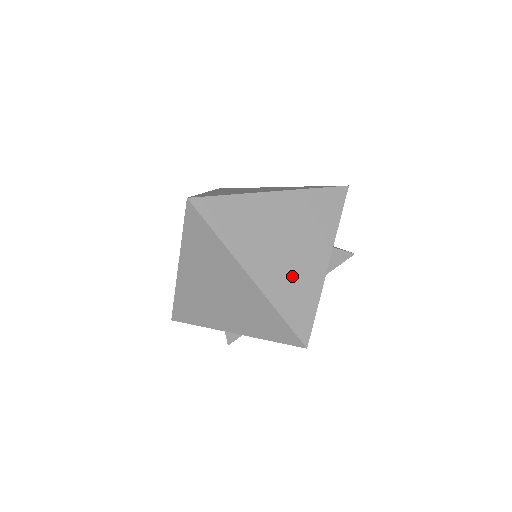
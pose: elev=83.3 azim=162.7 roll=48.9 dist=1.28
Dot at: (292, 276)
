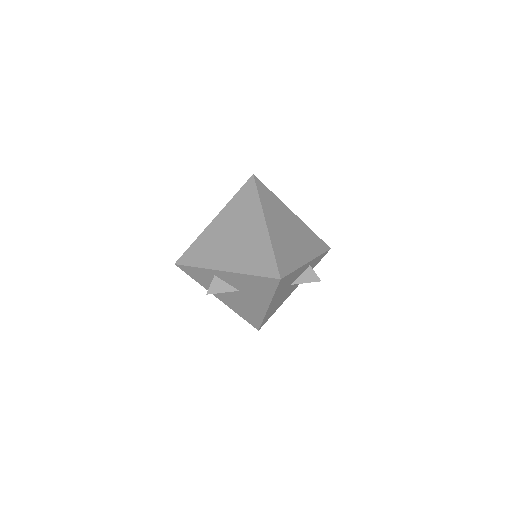
Dot at: (287, 246)
